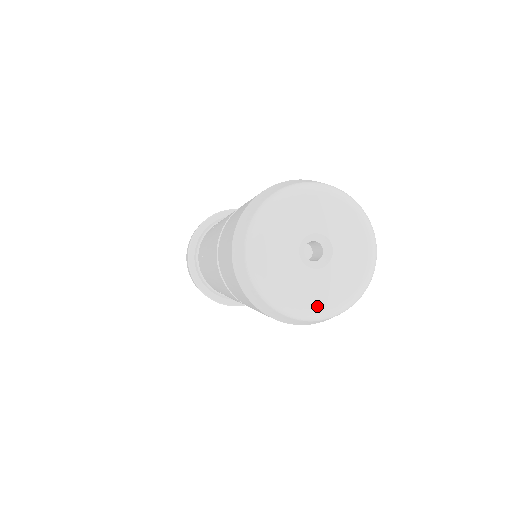
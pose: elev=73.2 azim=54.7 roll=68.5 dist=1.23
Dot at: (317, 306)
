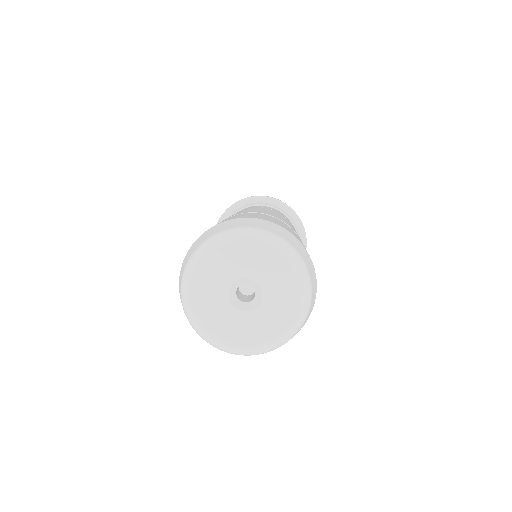
Dot at: (271, 338)
